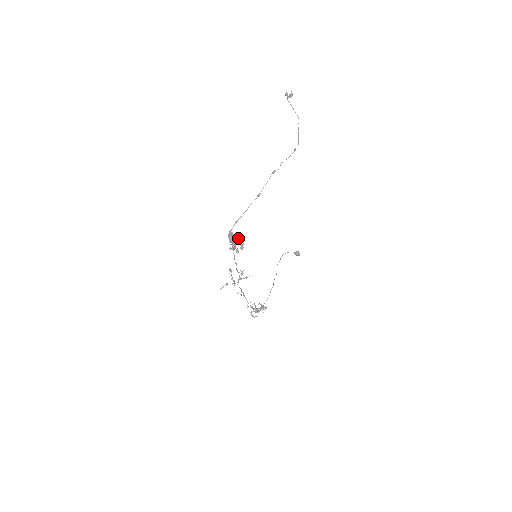
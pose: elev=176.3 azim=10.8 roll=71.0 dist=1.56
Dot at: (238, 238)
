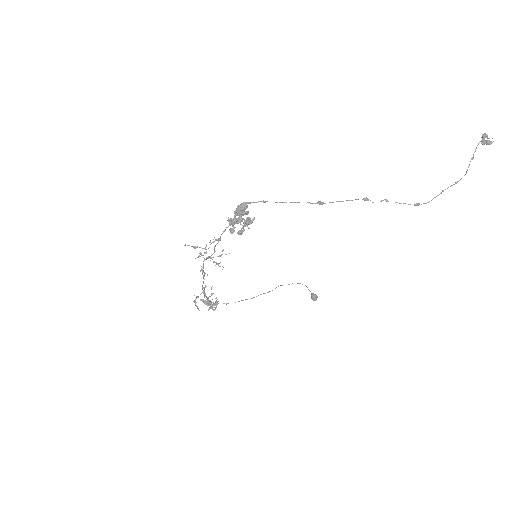
Dot at: (247, 219)
